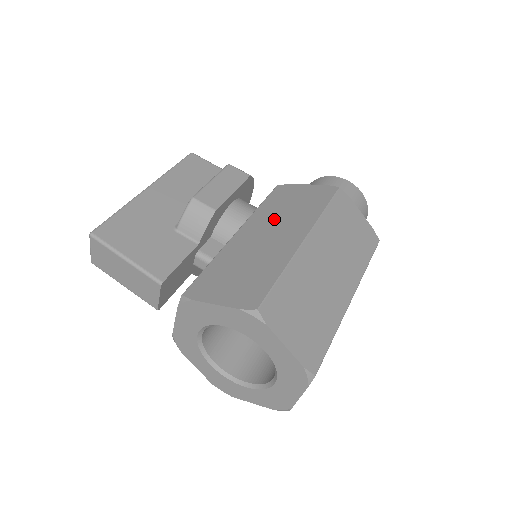
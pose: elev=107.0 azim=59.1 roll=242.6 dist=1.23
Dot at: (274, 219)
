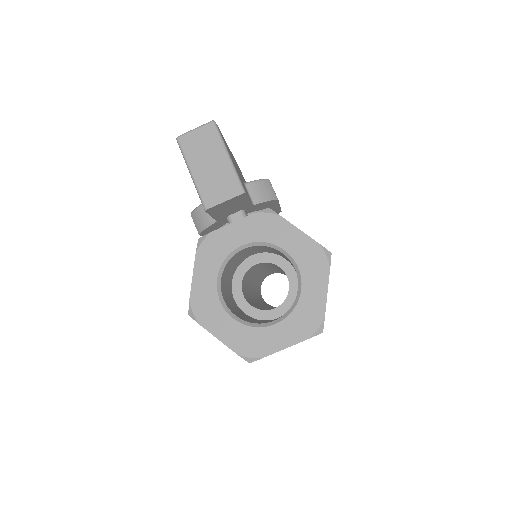
Dot at: occluded
